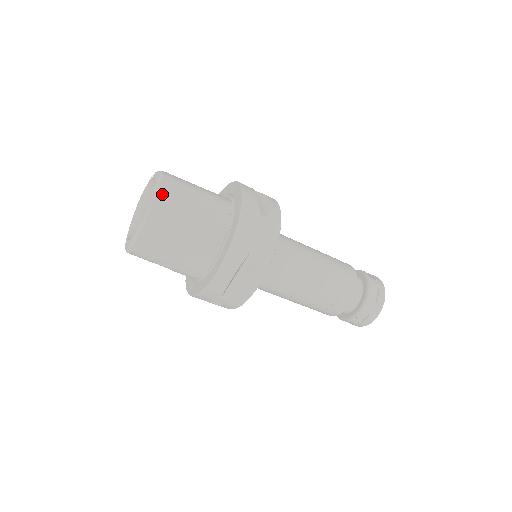
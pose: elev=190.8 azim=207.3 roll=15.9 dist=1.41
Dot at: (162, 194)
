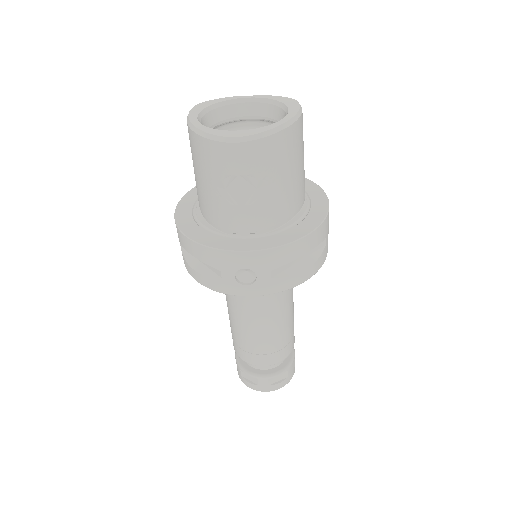
Dot at: (302, 118)
